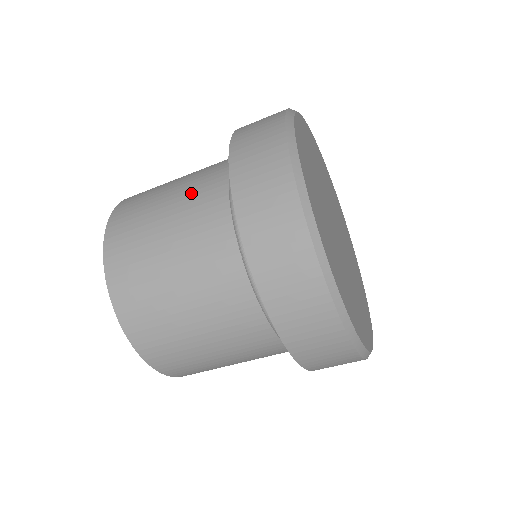
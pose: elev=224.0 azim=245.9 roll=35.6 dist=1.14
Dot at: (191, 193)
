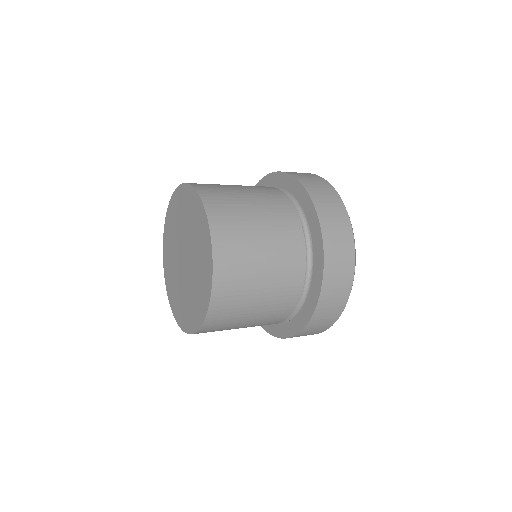
Dot at: (281, 268)
